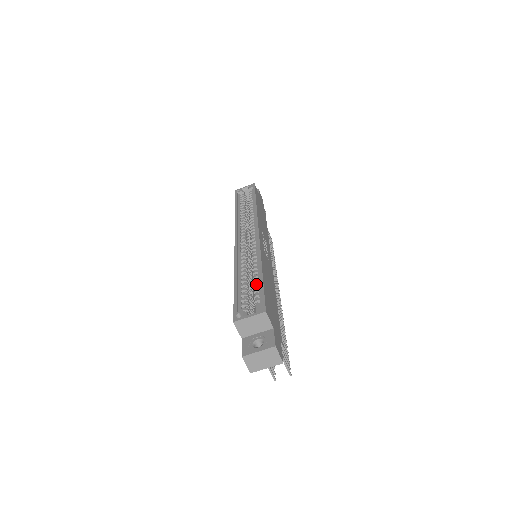
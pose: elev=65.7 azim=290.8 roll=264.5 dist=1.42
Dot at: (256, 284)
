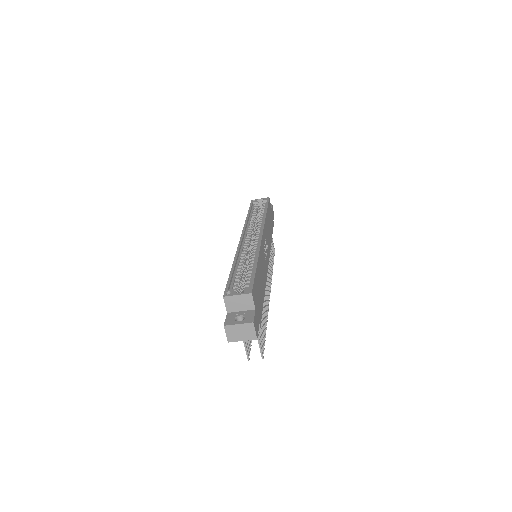
Dot at: (249, 273)
